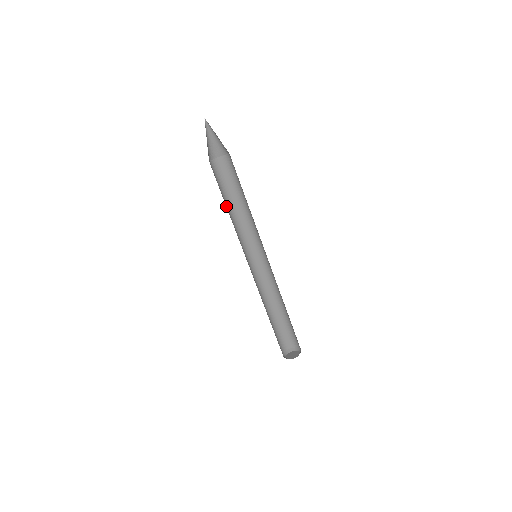
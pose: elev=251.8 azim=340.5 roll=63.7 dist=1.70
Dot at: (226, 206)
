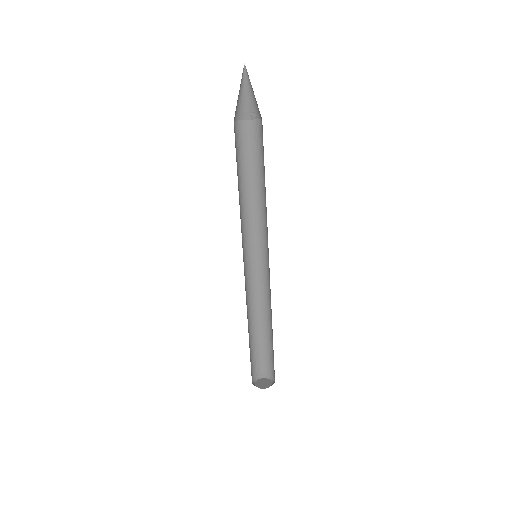
Dot at: occluded
